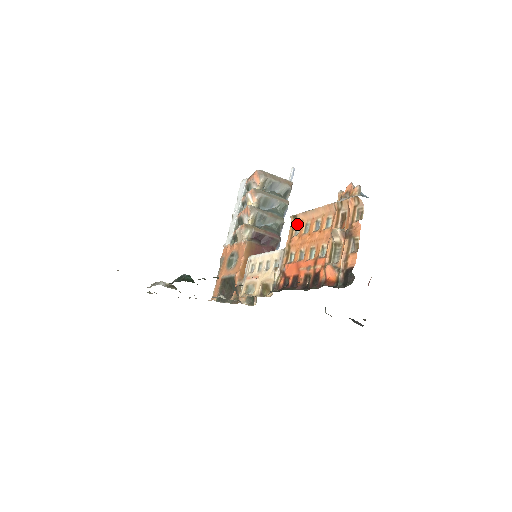
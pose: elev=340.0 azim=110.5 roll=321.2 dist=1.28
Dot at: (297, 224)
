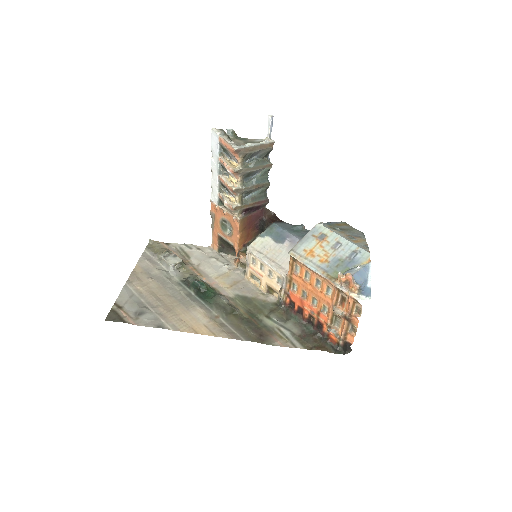
Dot at: (297, 263)
